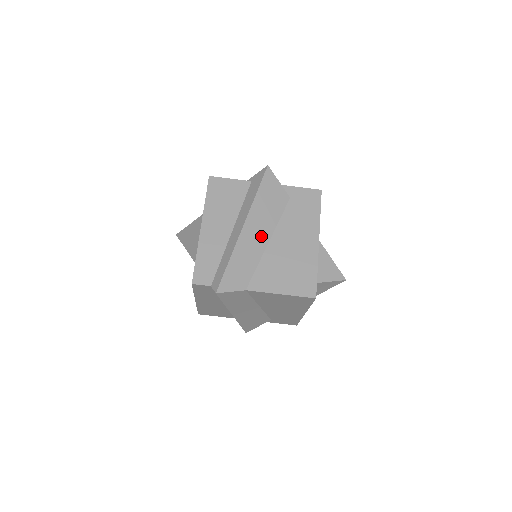
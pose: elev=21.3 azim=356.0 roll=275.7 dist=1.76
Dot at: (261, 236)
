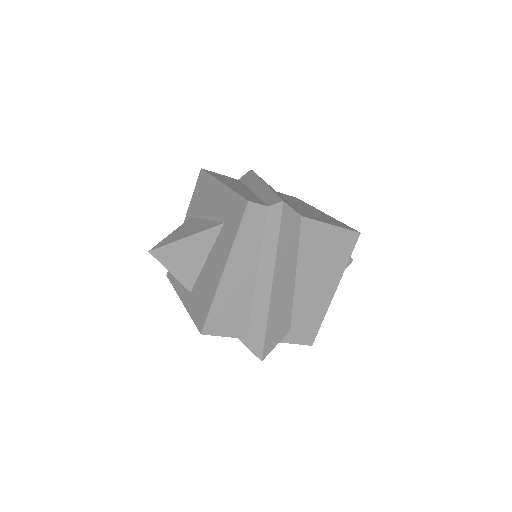
Dot at: occluded
